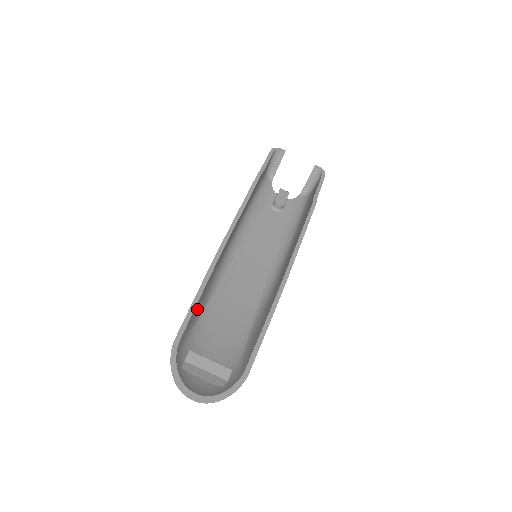
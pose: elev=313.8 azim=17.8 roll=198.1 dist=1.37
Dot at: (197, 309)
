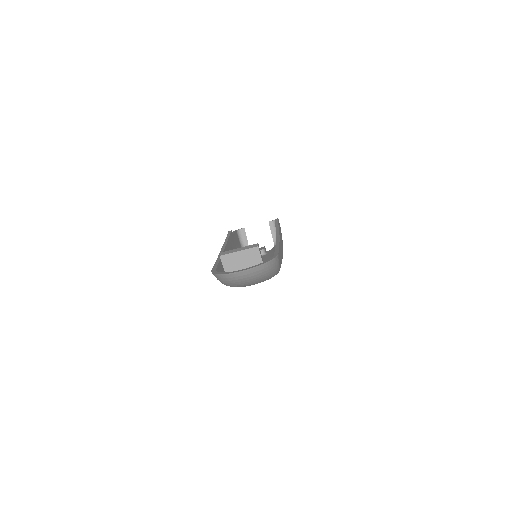
Dot at: occluded
